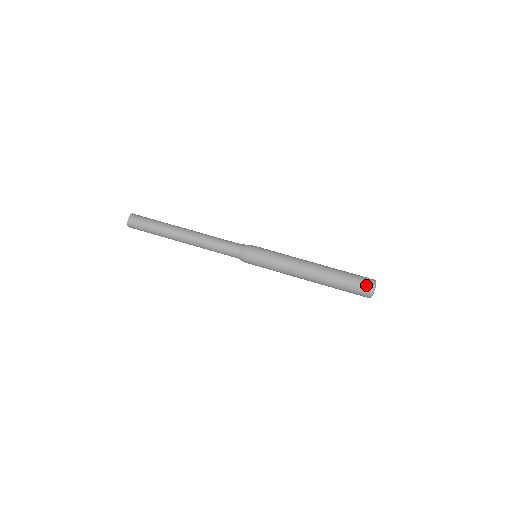
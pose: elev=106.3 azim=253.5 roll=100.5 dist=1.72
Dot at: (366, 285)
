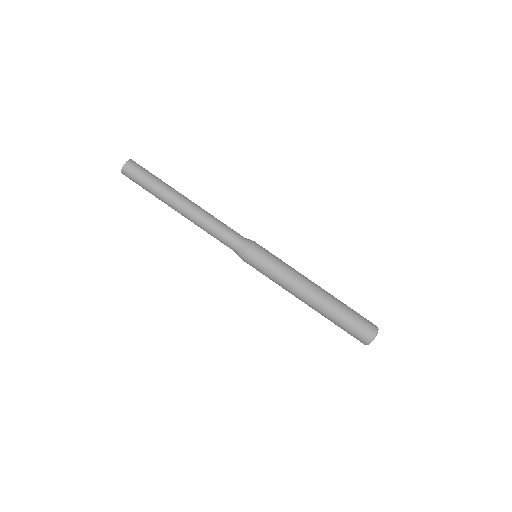
Dot at: (359, 339)
